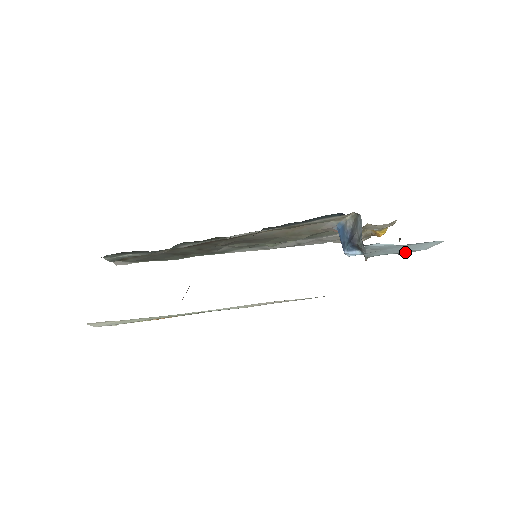
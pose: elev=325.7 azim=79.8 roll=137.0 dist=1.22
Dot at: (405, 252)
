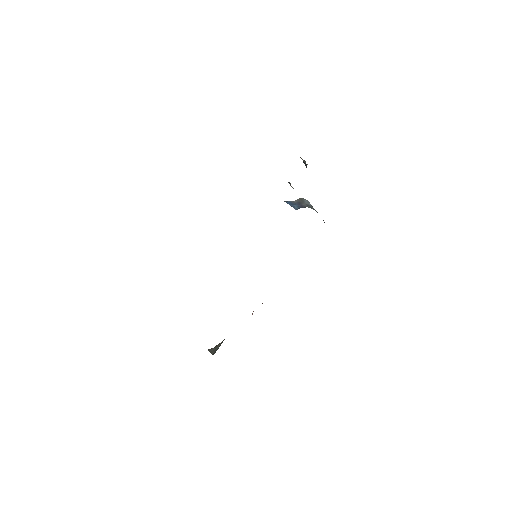
Dot at: occluded
